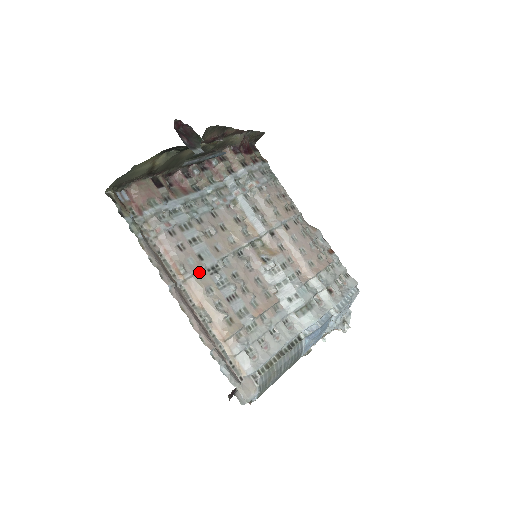
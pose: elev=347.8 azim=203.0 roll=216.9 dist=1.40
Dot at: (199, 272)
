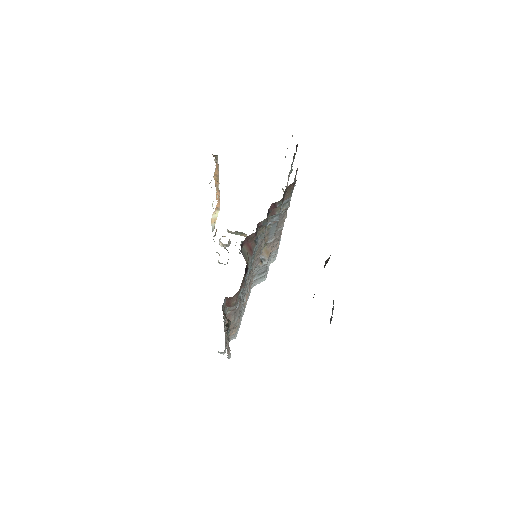
Dot at: (238, 312)
